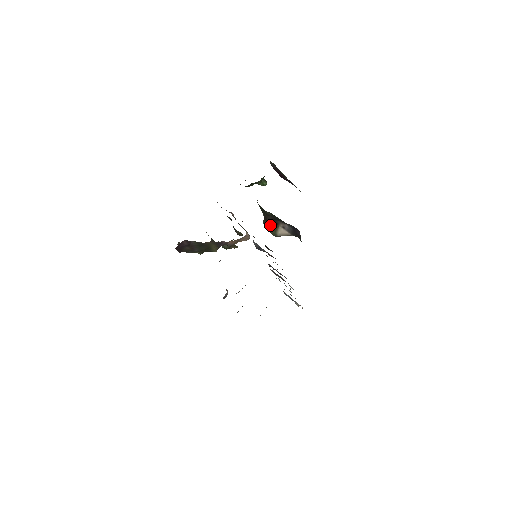
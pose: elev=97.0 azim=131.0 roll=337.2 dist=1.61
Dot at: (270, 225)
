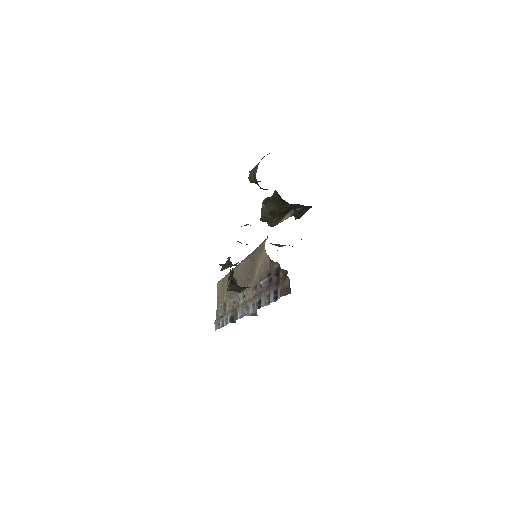
Dot at: (278, 217)
